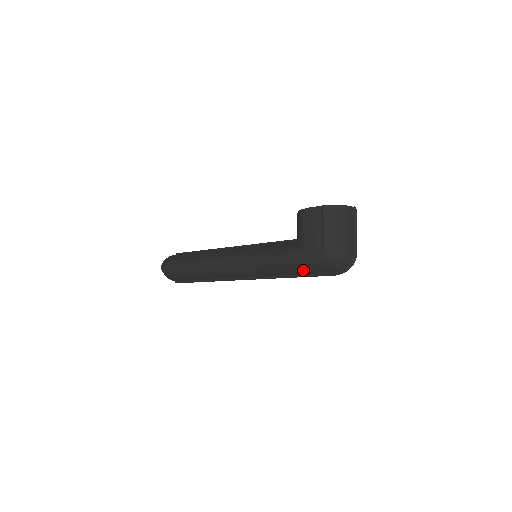
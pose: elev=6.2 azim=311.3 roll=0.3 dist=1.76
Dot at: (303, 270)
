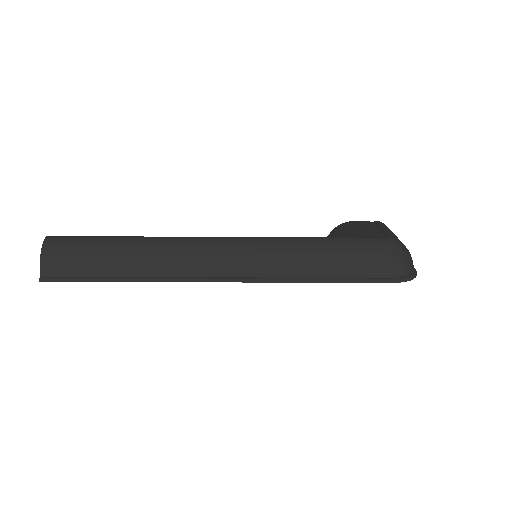
Dot at: (350, 262)
